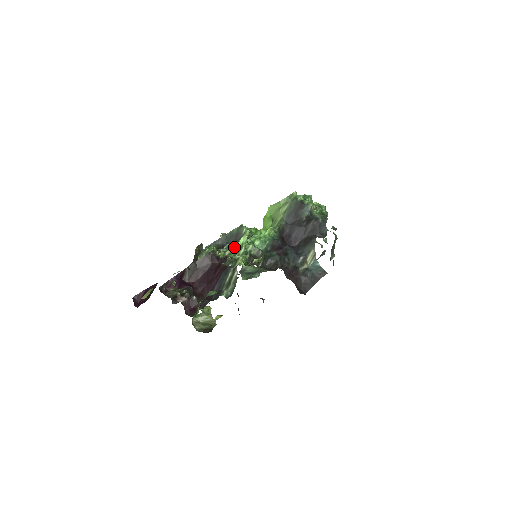
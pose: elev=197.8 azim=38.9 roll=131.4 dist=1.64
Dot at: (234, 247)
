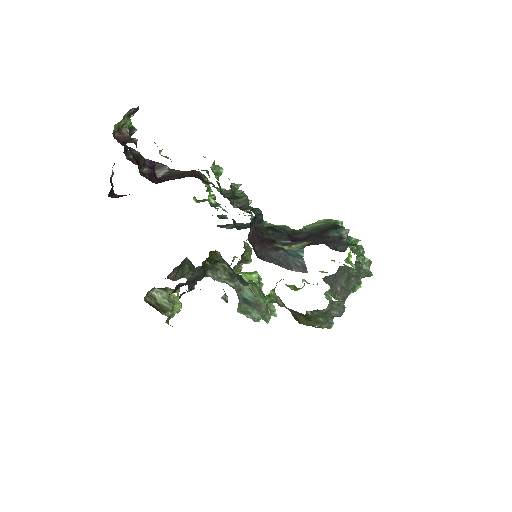
Dot at: occluded
